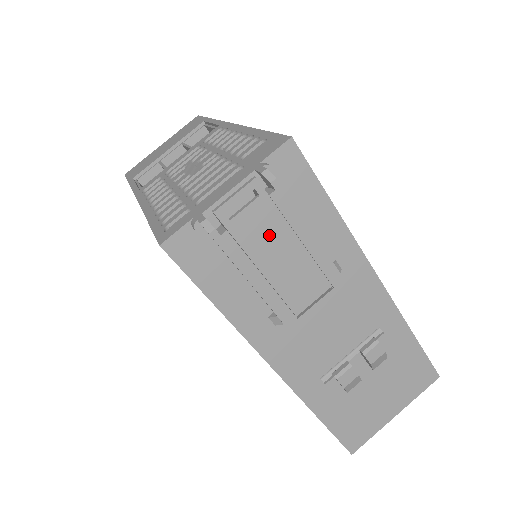
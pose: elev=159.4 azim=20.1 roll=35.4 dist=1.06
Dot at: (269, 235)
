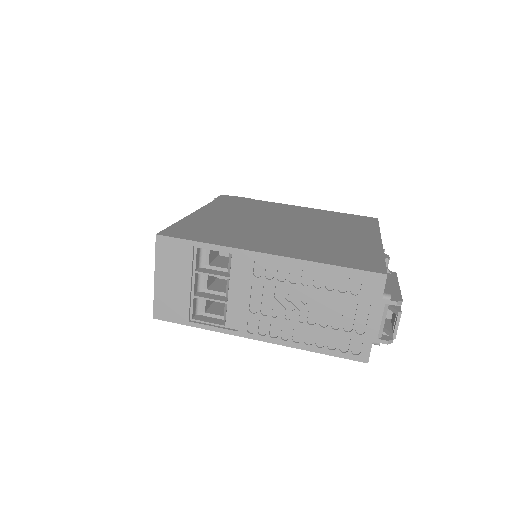
Dot at: occluded
